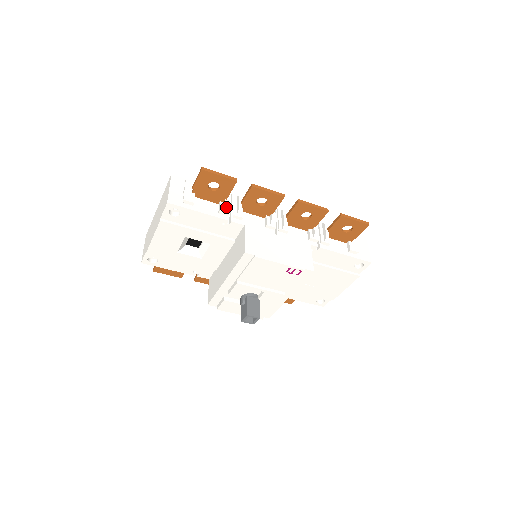
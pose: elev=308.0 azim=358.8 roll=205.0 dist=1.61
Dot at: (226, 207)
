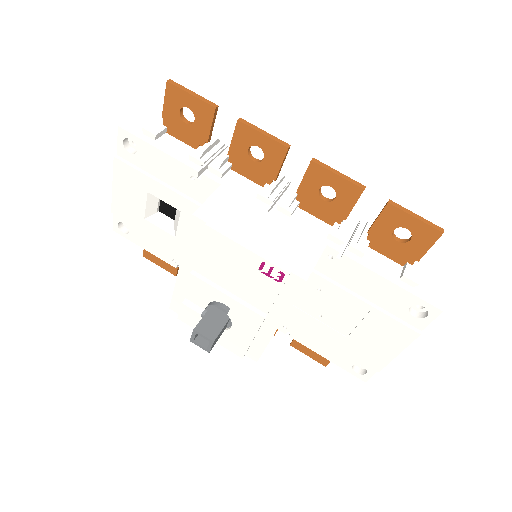
Dot at: (200, 151)
